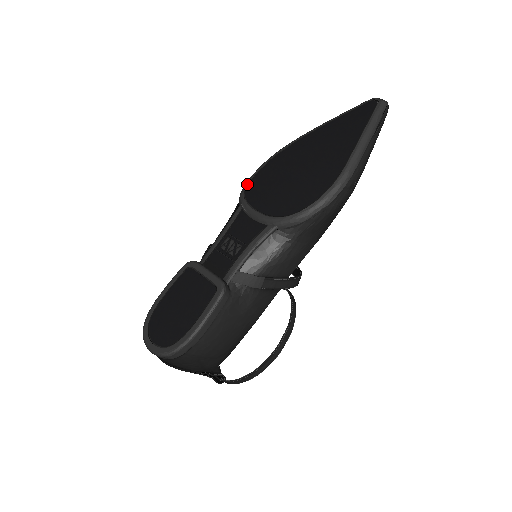
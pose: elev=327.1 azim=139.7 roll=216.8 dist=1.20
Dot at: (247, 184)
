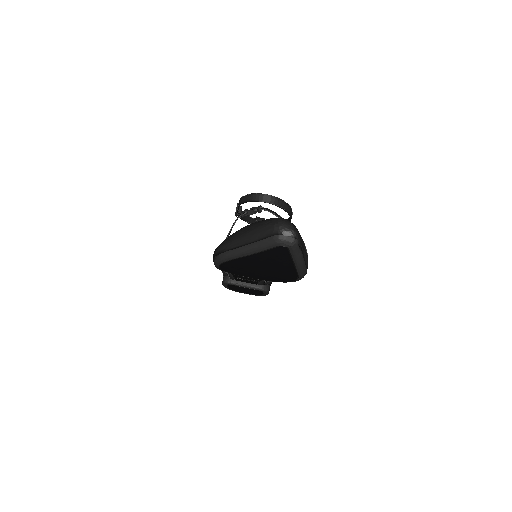
Dot at: (219, 269)
